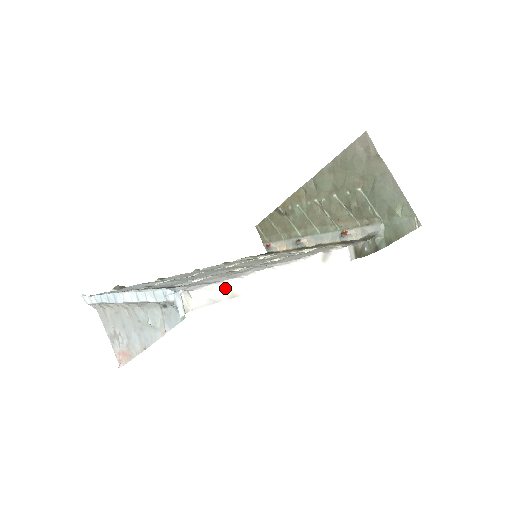
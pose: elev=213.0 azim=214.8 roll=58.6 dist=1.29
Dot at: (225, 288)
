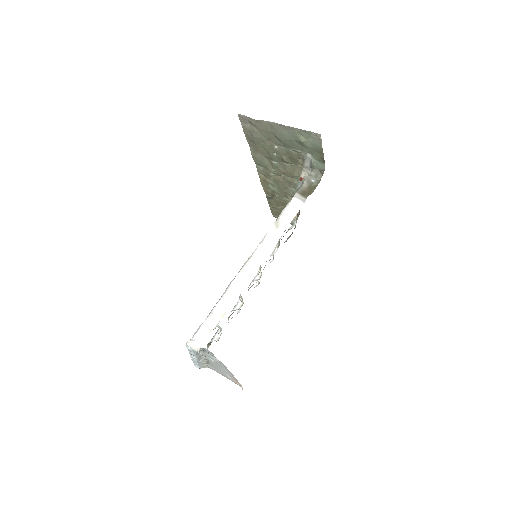
Dot at: (213, 316)
